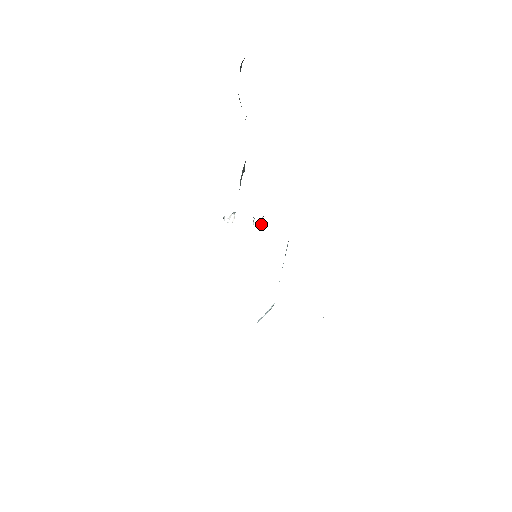
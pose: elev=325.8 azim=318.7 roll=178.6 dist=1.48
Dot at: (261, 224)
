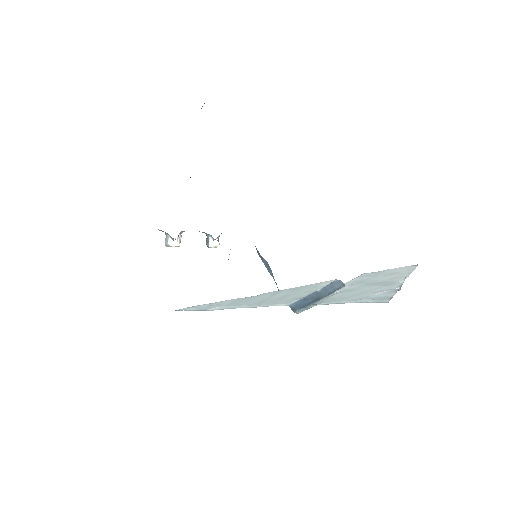
Dot at: (218, 244)
